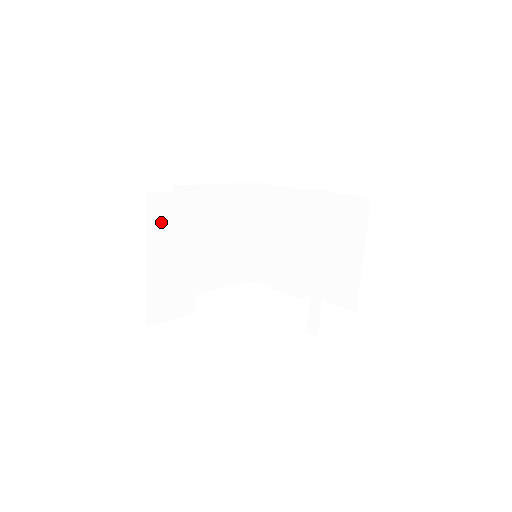
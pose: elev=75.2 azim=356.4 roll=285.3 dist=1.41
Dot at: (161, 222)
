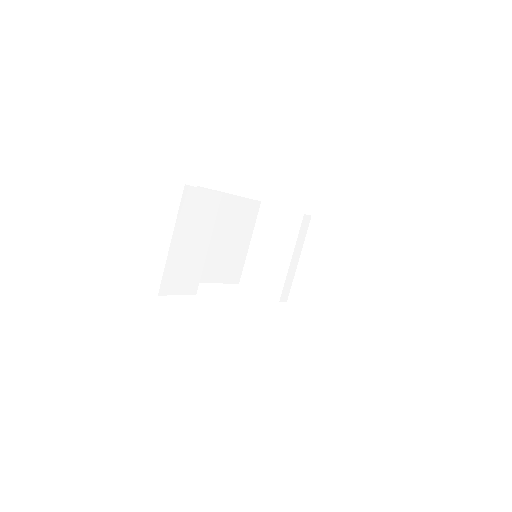
Dot at: (190, 211)
